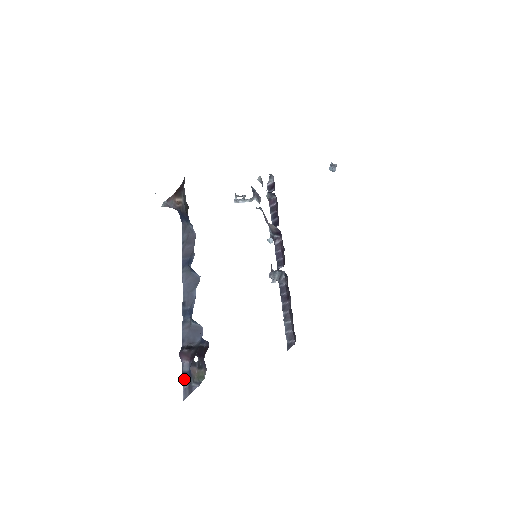
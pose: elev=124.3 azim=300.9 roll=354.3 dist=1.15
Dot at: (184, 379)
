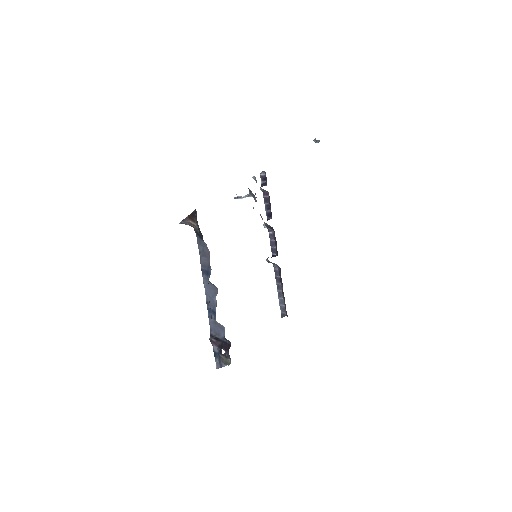
Dot at: (215, 356)
